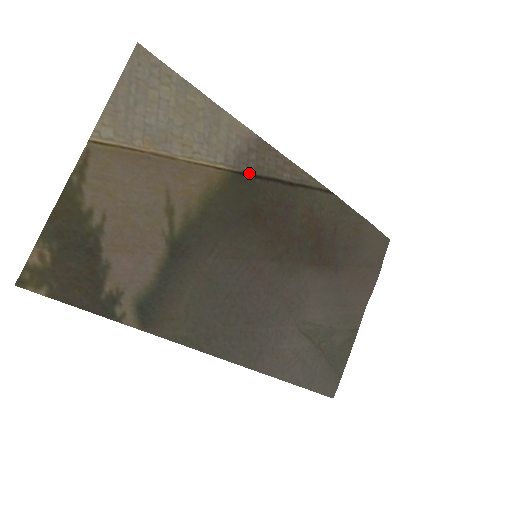
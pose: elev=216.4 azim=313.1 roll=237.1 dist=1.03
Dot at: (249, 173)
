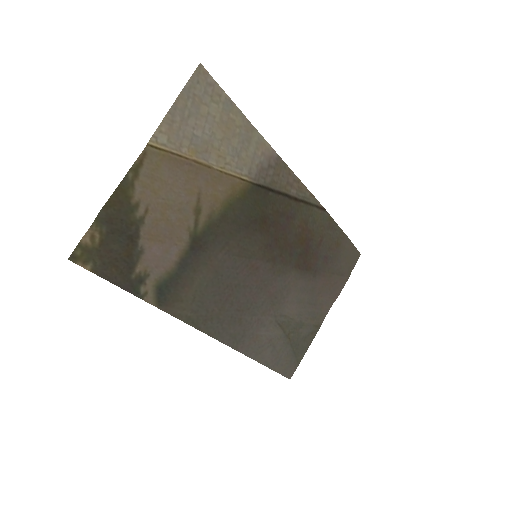
Dot at: (265, 186)
